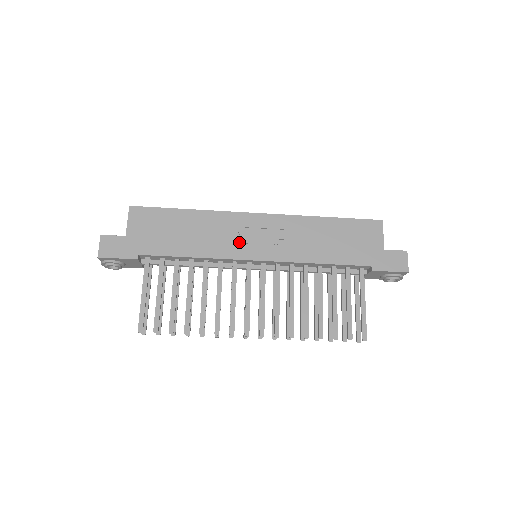
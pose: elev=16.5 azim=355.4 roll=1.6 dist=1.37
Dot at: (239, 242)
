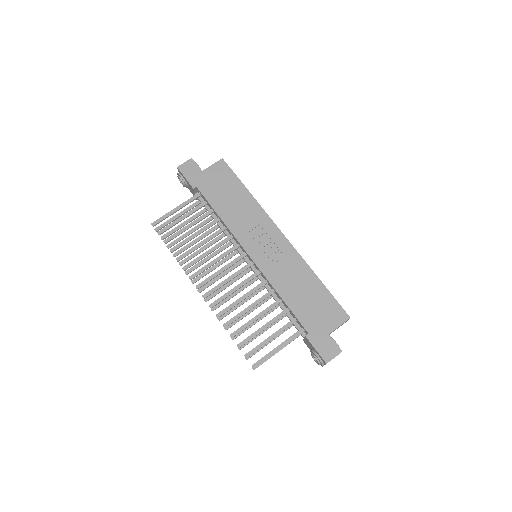
Dot at: (253, 236)
